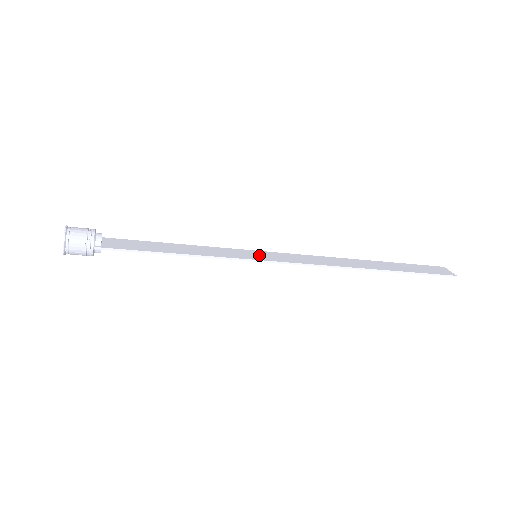
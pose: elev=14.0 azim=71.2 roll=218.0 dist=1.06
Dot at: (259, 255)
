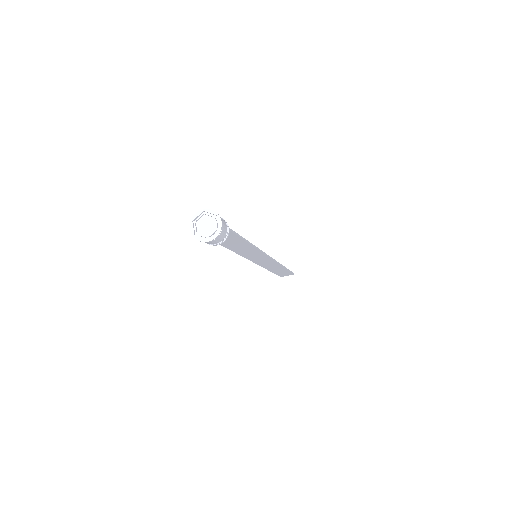
Dot at: occluded
